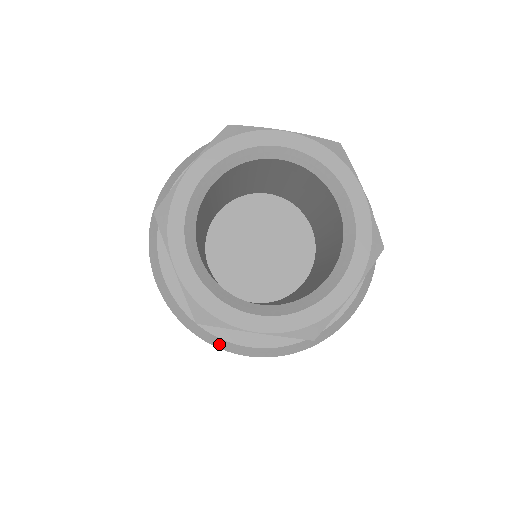
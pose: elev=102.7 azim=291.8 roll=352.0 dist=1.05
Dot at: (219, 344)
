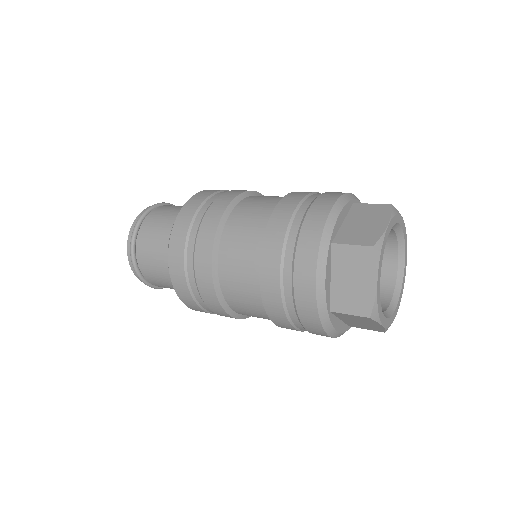
Dot at: occluded
